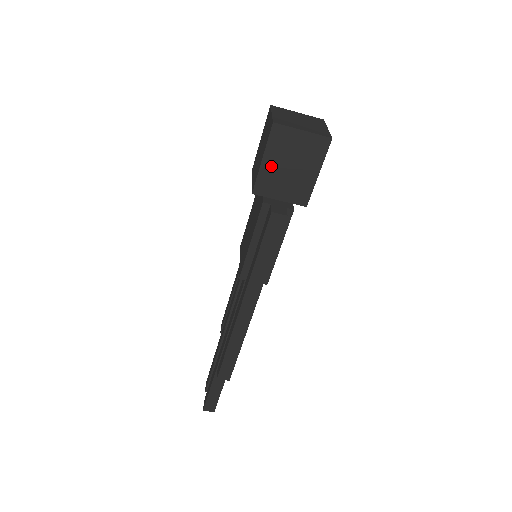
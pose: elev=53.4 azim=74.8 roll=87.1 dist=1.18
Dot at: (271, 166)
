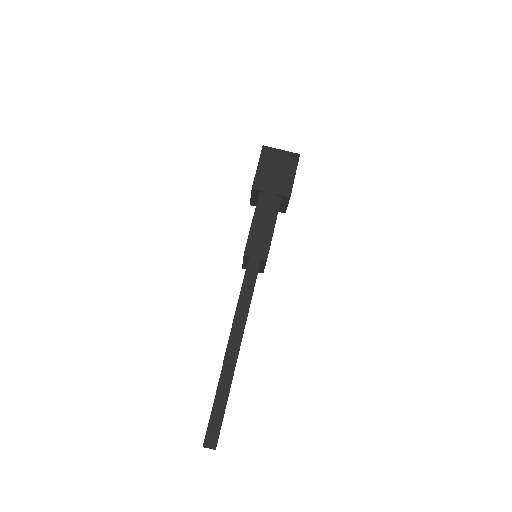
Dot at: (263, 170)
